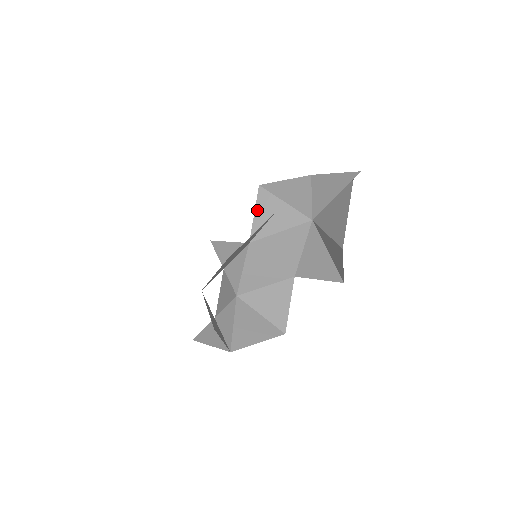
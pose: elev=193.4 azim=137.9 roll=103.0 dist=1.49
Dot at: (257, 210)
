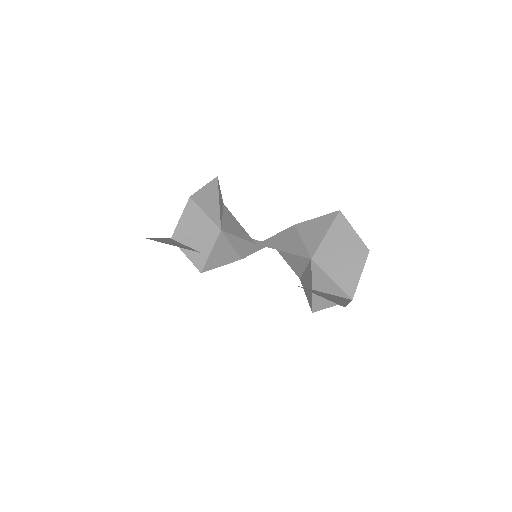
Dot at: (279, 235)
